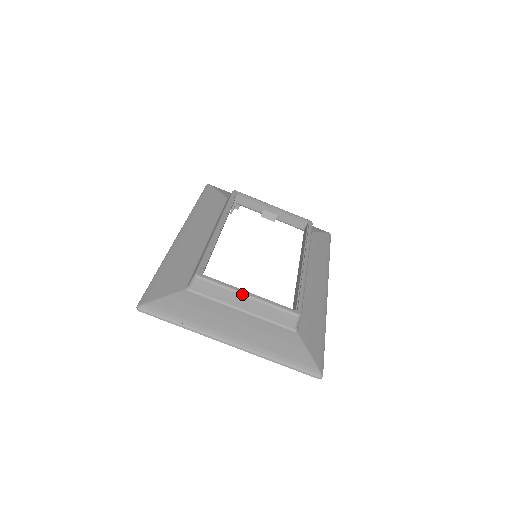
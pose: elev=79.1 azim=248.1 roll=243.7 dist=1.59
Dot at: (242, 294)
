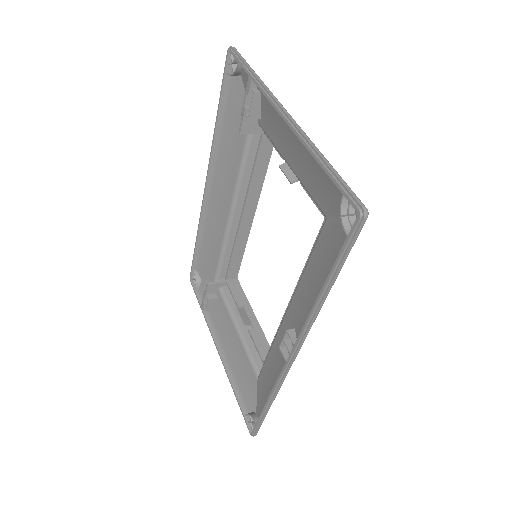
Dot at: occluded
